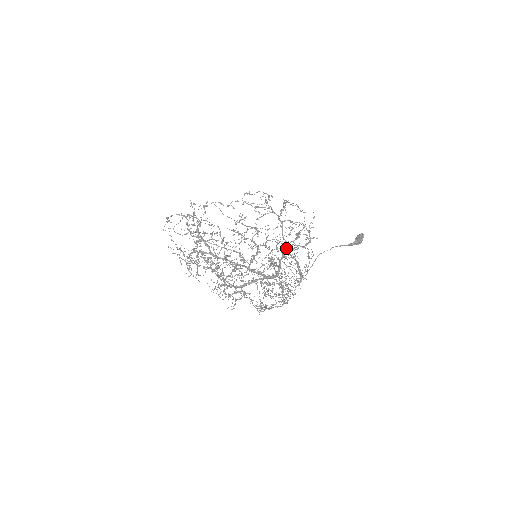
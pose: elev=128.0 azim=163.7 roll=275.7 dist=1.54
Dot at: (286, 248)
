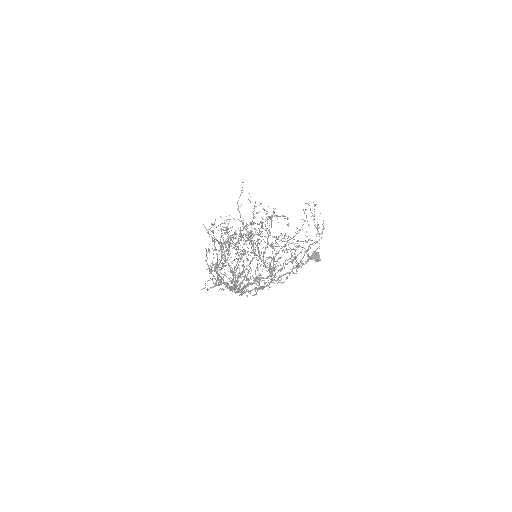
Dot at: occluded
